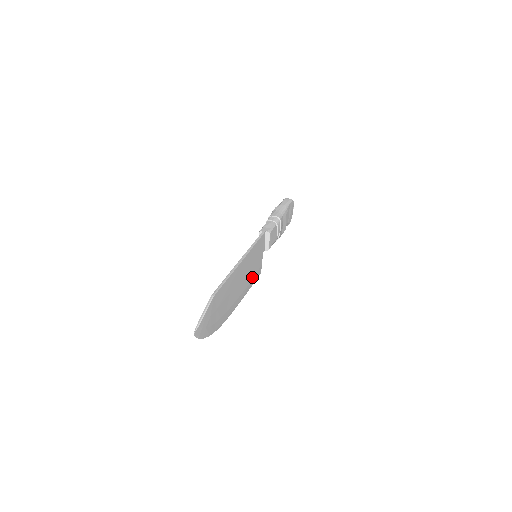
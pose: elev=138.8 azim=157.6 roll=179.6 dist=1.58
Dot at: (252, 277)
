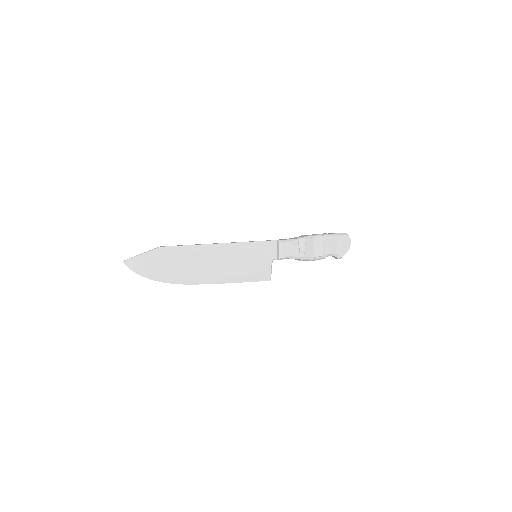
Dot at: (246, 272)
